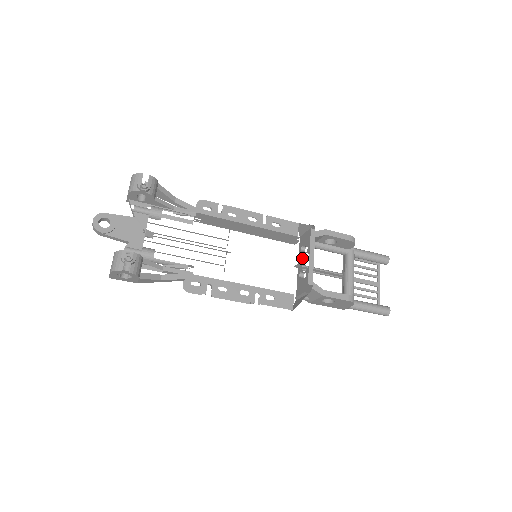
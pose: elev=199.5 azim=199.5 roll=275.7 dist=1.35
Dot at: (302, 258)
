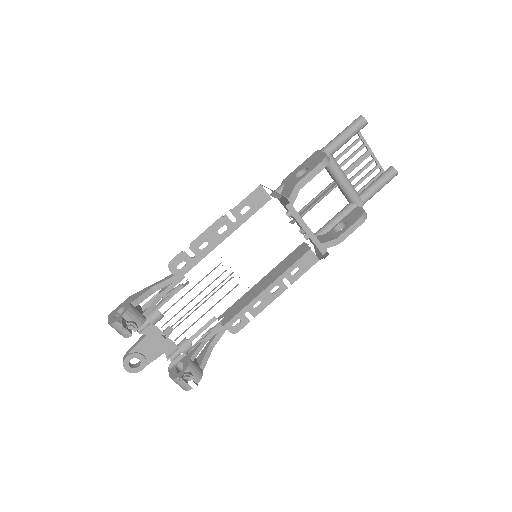
Dot at: (292, 216)
